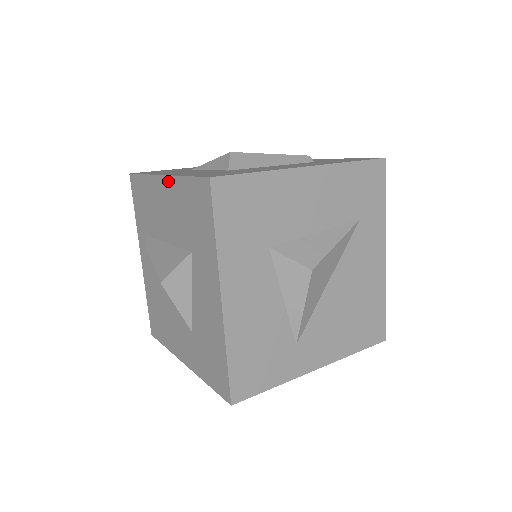
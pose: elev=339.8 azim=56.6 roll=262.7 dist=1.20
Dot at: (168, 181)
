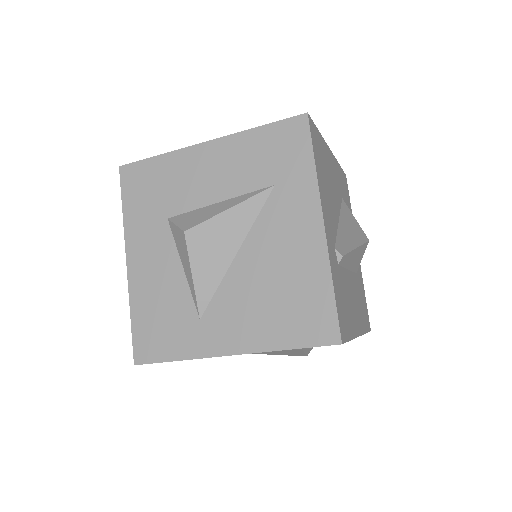
Dot at: occluded
